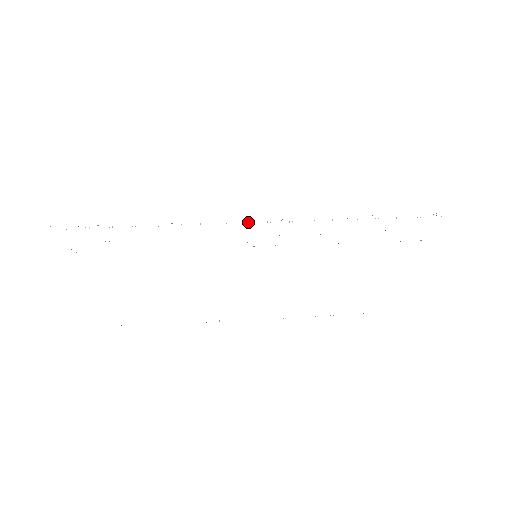
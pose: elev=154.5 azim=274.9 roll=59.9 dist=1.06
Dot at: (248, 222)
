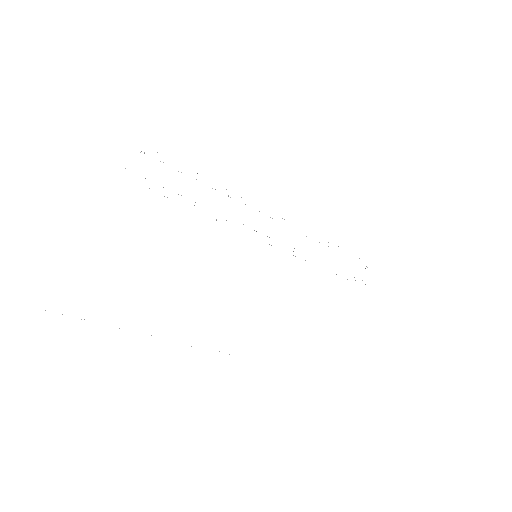
Dot at: (272, 218)
